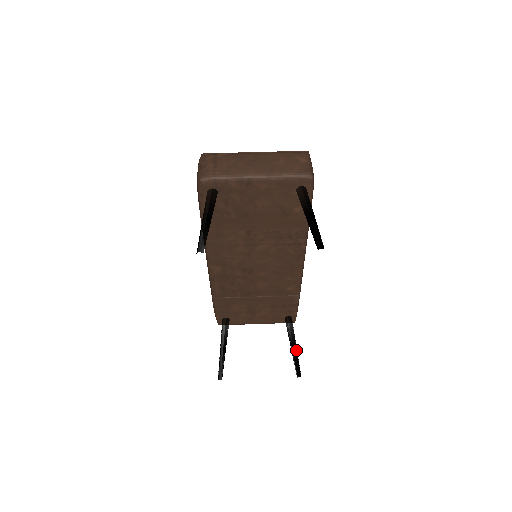
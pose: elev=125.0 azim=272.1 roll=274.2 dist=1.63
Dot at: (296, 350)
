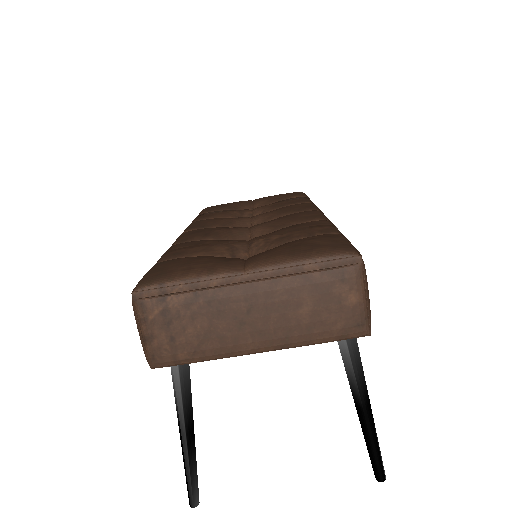
Dot at: occluded
